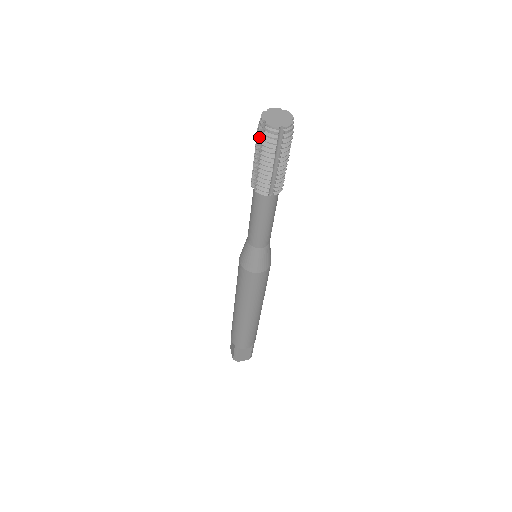
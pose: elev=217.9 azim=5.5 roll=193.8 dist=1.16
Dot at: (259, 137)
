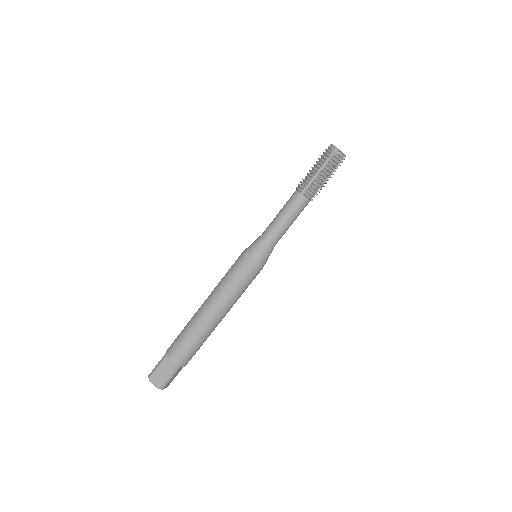
Dot at: occluded
